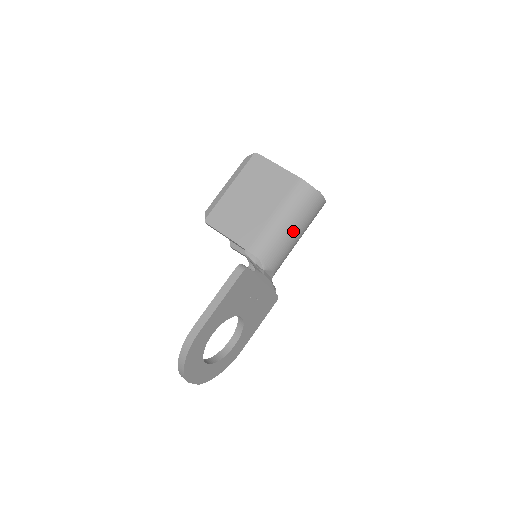
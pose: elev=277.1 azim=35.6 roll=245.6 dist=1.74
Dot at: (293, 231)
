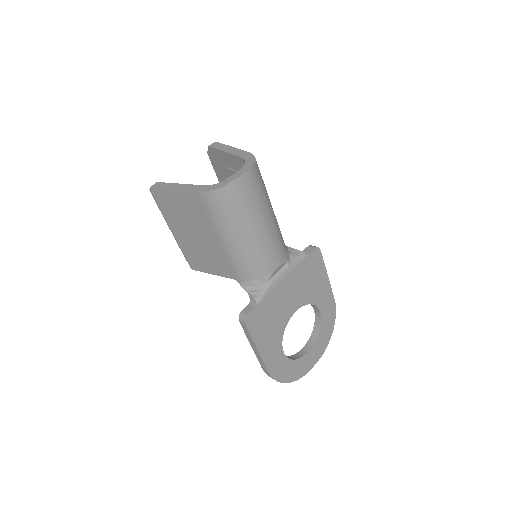
Dot at: (252, 234)
